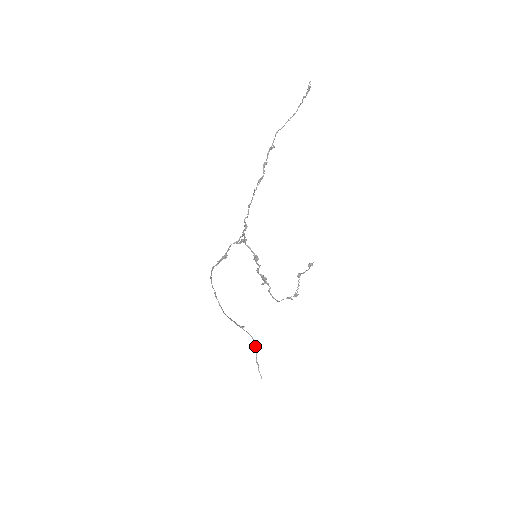
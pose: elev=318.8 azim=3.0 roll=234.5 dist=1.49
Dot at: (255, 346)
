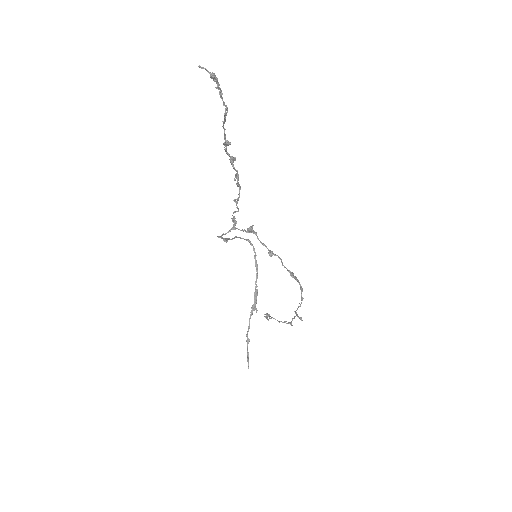
Dot at: (247, 338)
